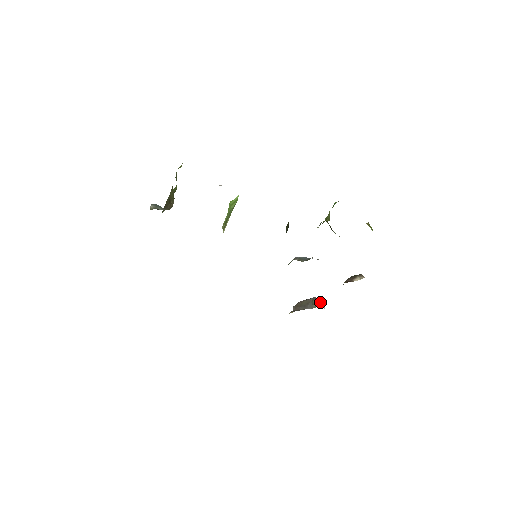
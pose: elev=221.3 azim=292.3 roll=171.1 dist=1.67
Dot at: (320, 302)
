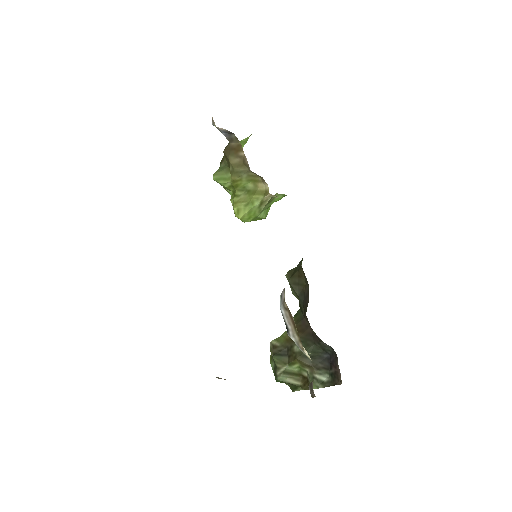
Dot at: occluded
